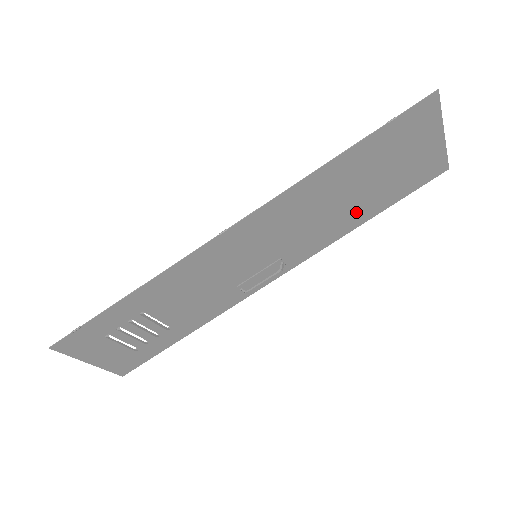
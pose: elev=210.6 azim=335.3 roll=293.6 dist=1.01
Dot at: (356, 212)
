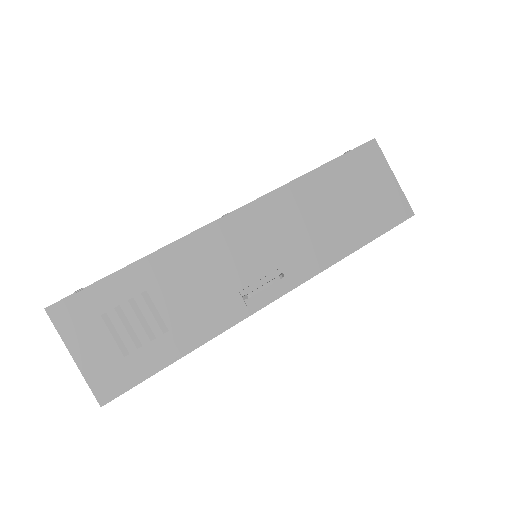
Dot at: (343, 235)
